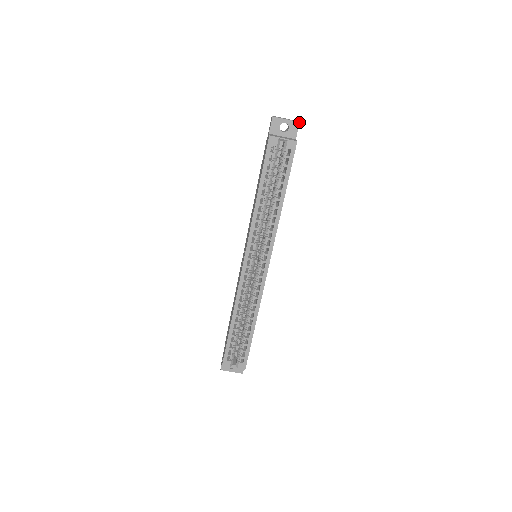
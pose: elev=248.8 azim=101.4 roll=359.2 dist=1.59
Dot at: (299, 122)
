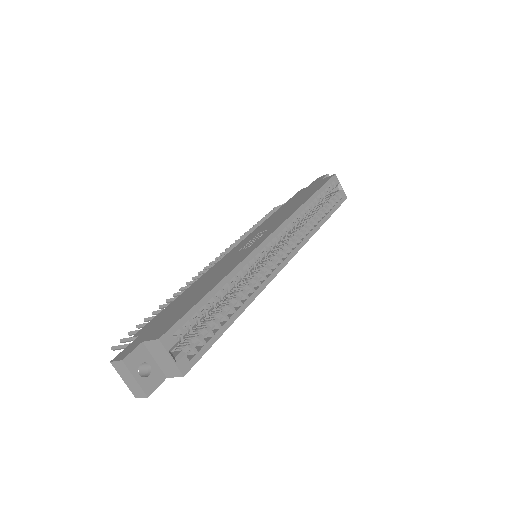
Dot at: occluded
